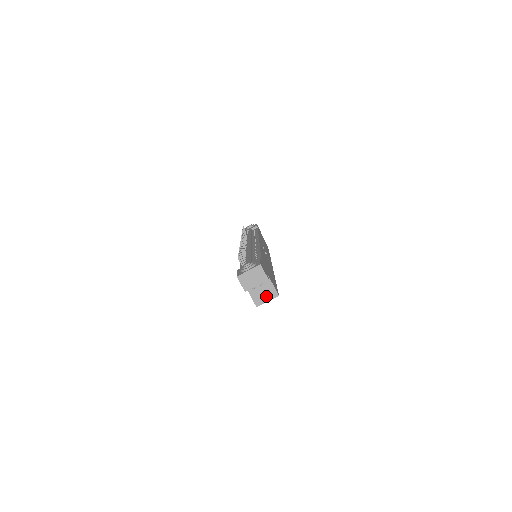
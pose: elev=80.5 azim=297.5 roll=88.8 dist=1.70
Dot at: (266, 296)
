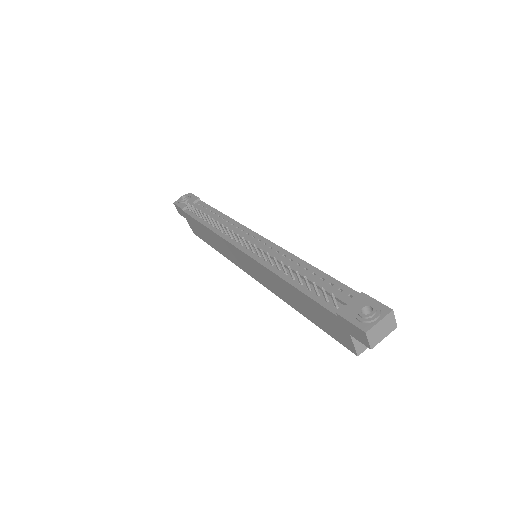
Dot at: occluded
